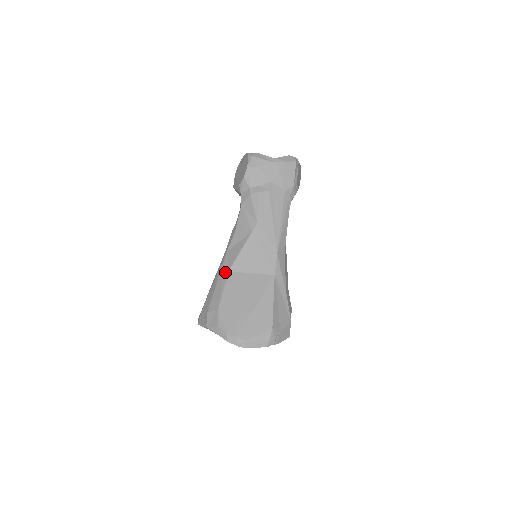
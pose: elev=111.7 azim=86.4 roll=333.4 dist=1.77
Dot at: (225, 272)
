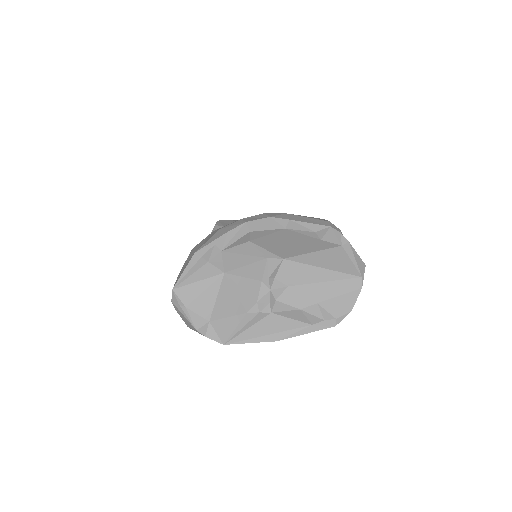
Dot at: occluded
